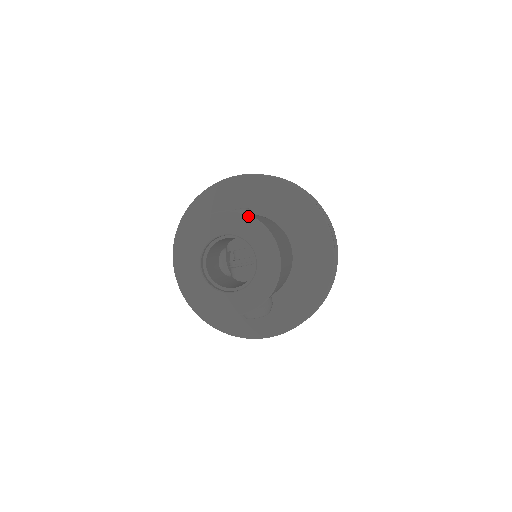
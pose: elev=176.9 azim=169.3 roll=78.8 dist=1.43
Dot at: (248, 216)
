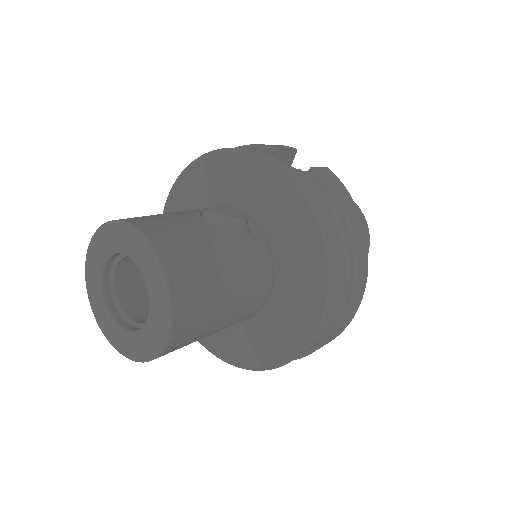
Dot at: (161, 268)
